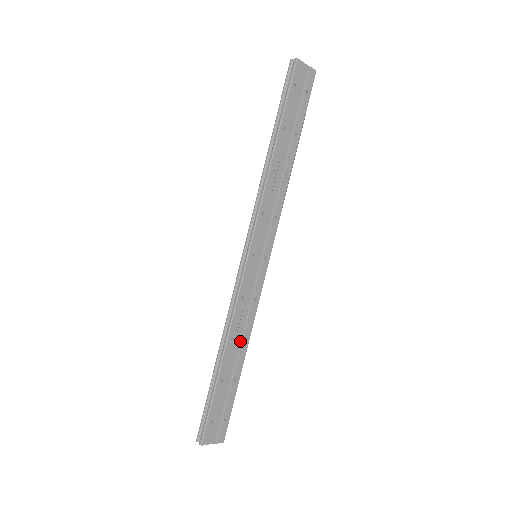
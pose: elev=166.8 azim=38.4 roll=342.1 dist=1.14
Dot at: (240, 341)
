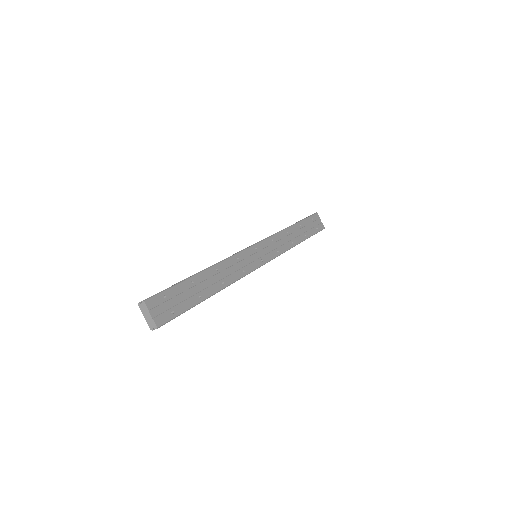
Dot at: (220, 279)
